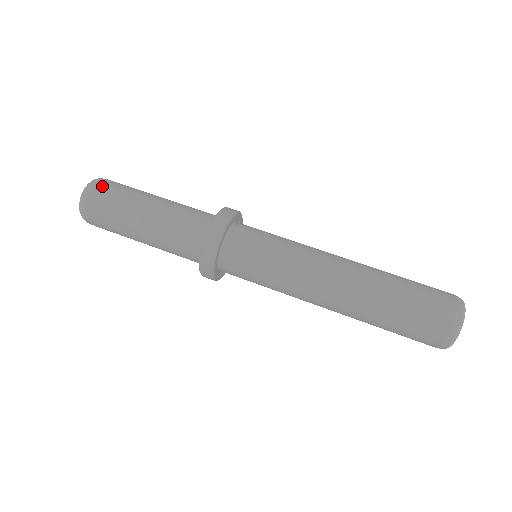
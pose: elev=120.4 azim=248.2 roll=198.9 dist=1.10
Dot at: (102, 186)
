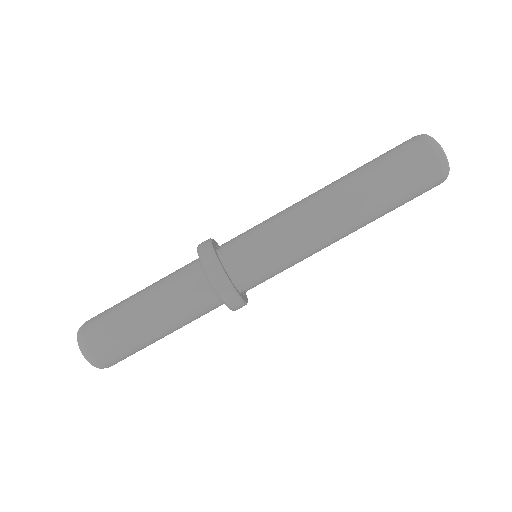
Dot at: (90, 322)
